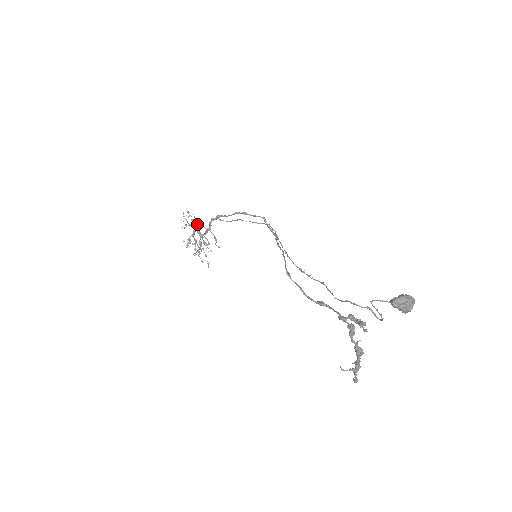
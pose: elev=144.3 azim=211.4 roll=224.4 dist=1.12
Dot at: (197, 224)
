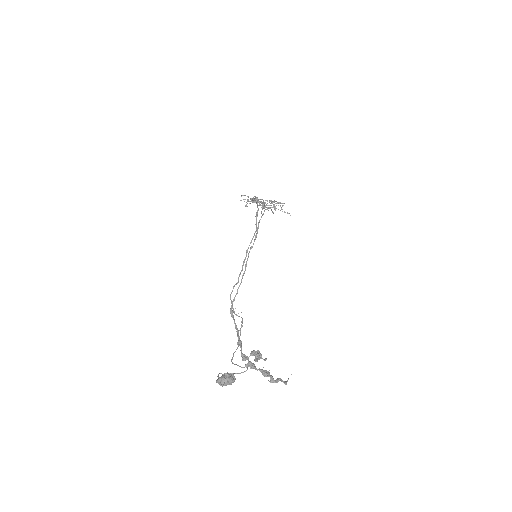
Dot at: occluded
